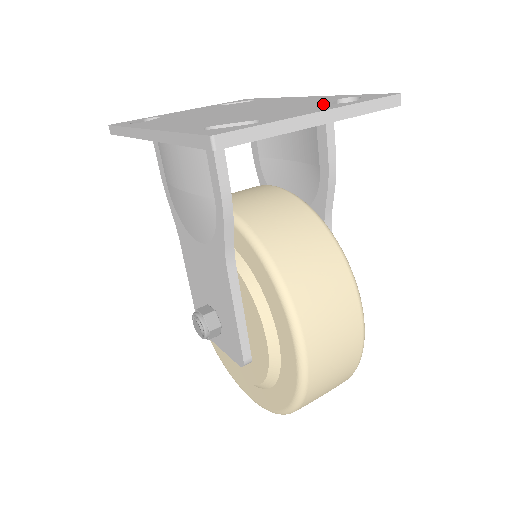
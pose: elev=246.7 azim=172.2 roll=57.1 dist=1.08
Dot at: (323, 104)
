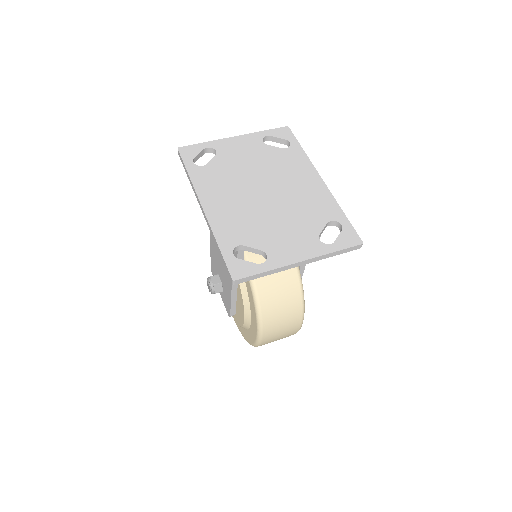
Dot at: (314, 234)
